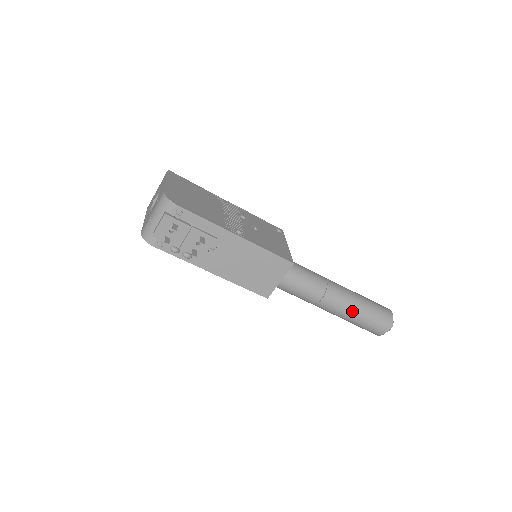
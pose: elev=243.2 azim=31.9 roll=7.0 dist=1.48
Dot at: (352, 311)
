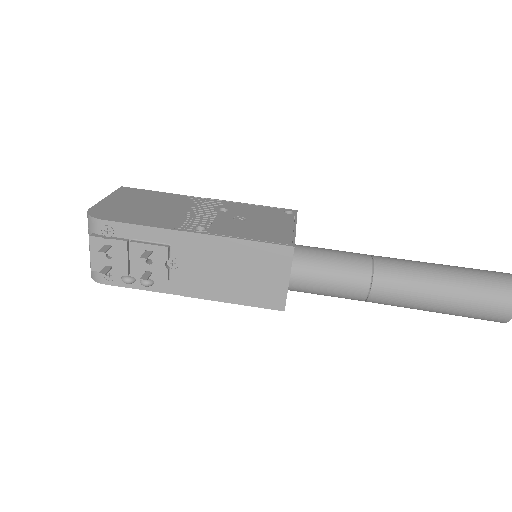
Dot at: (432, 294)
